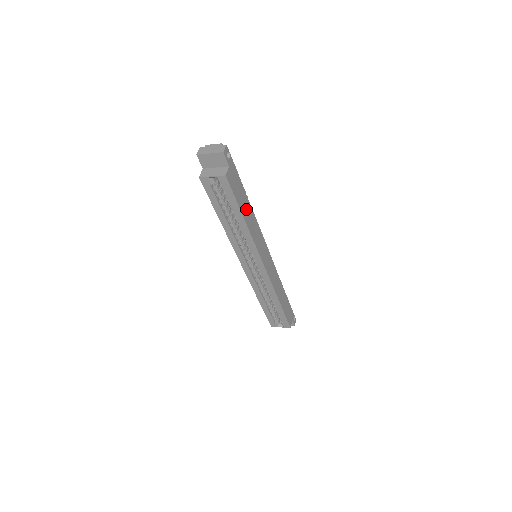
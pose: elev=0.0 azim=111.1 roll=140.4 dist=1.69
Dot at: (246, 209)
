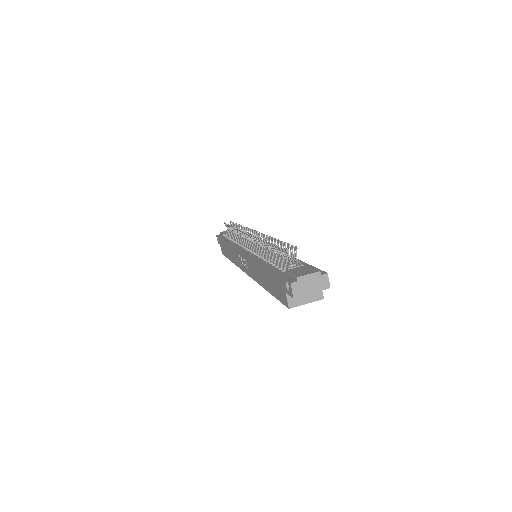
Dot at: occluded
